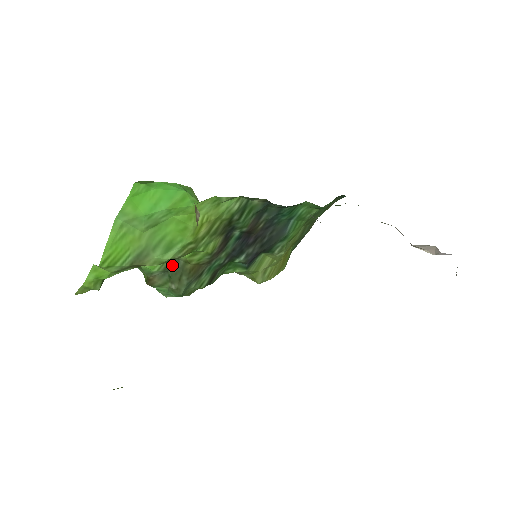
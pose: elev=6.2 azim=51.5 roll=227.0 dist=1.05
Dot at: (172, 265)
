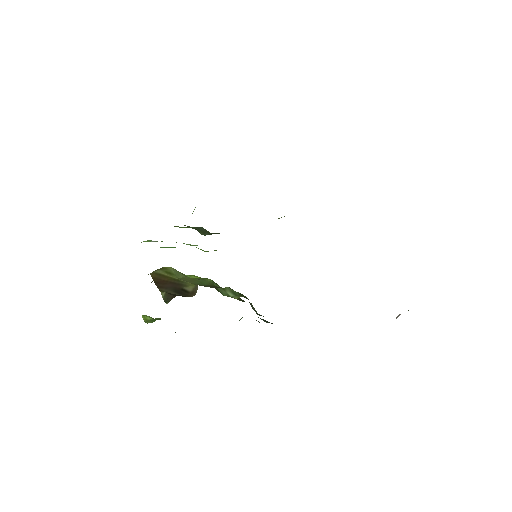
Dot at: (199, 227)
